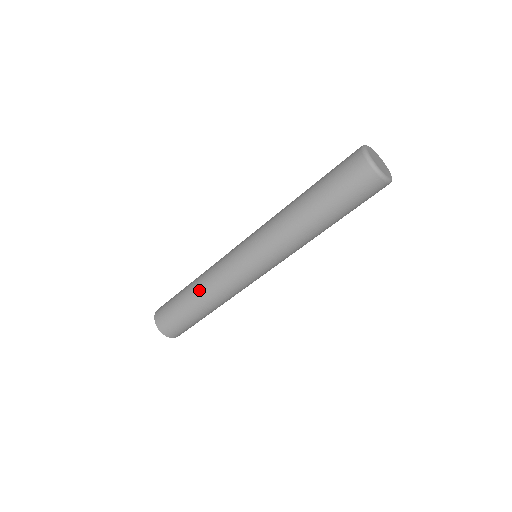
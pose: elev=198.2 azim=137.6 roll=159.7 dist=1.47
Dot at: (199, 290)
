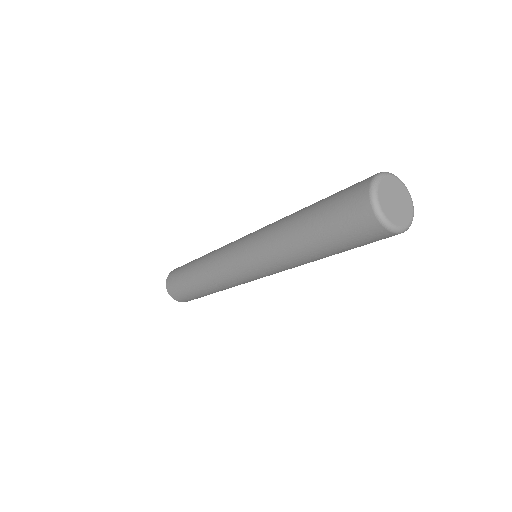
Dot at: (200, 276)
